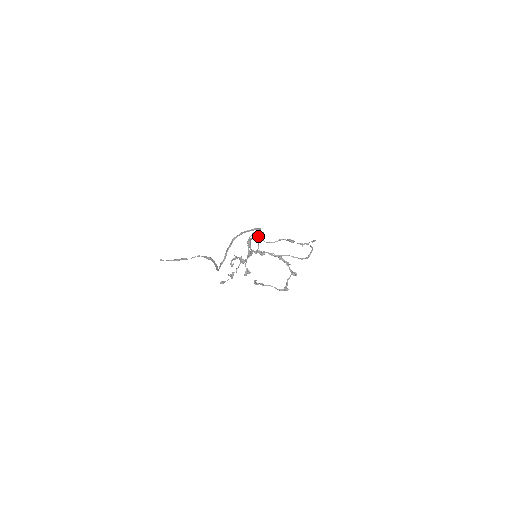
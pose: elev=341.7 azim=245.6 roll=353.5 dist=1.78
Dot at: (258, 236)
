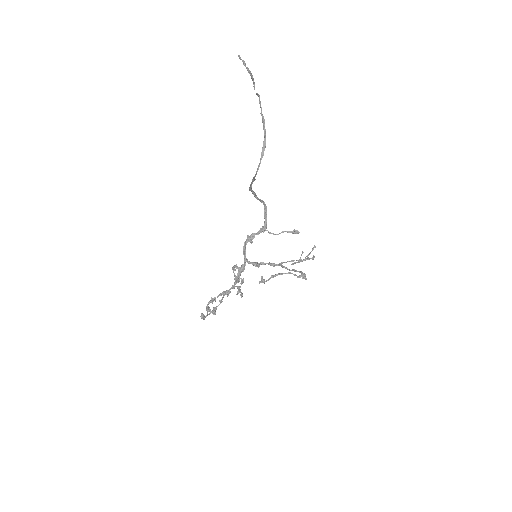
Dot at: (257, 232)
